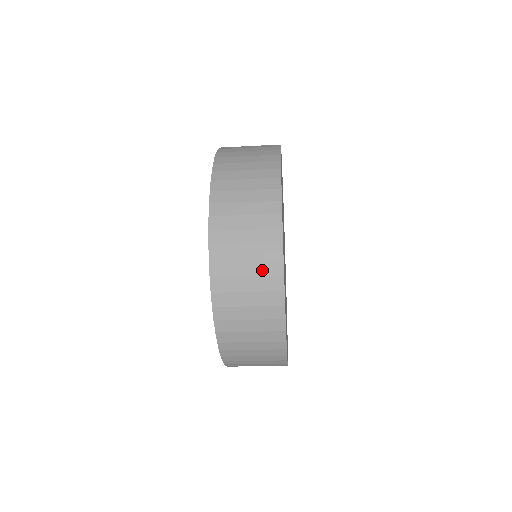
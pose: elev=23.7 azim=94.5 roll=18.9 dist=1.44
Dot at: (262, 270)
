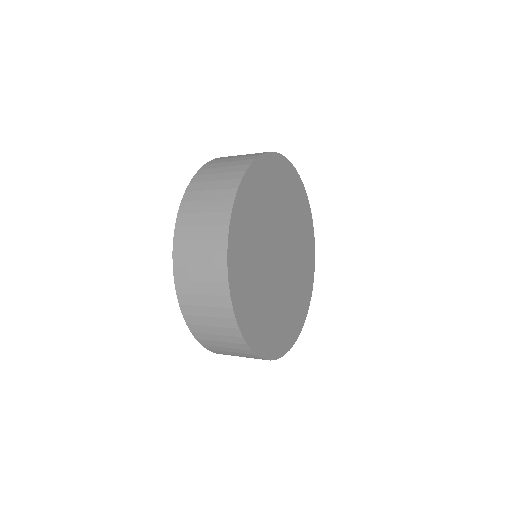
Dot at: (214, 220)
